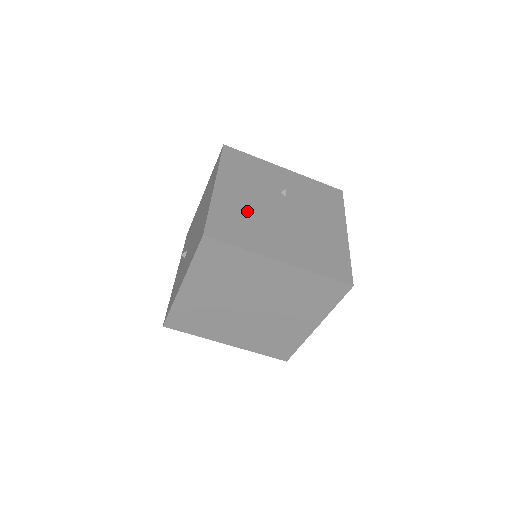
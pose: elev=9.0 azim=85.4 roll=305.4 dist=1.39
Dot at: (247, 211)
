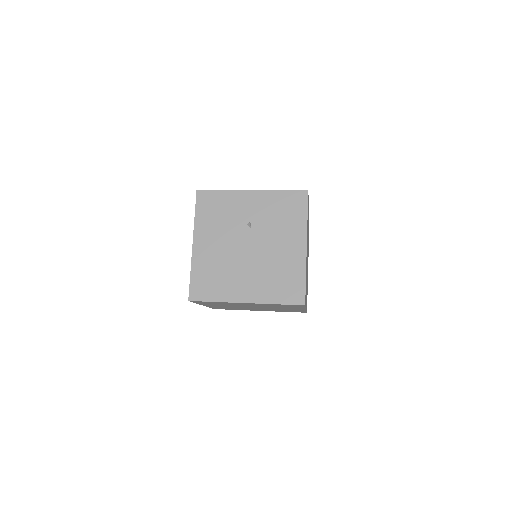
Dot at: (219, 262)
